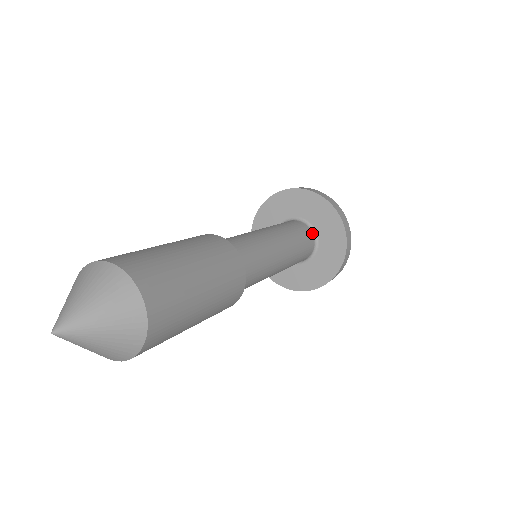
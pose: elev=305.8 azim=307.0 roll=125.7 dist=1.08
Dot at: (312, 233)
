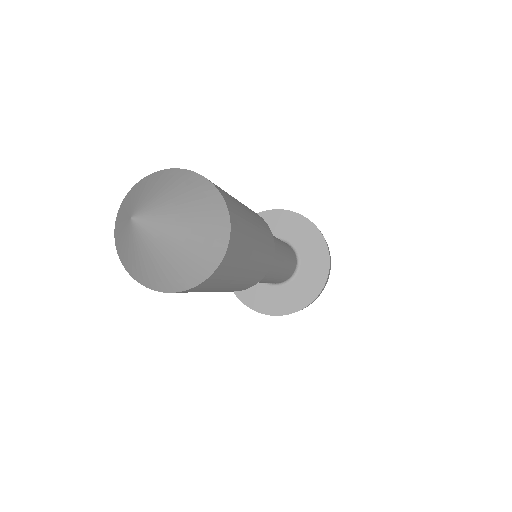
Dot at: (290, 246)
